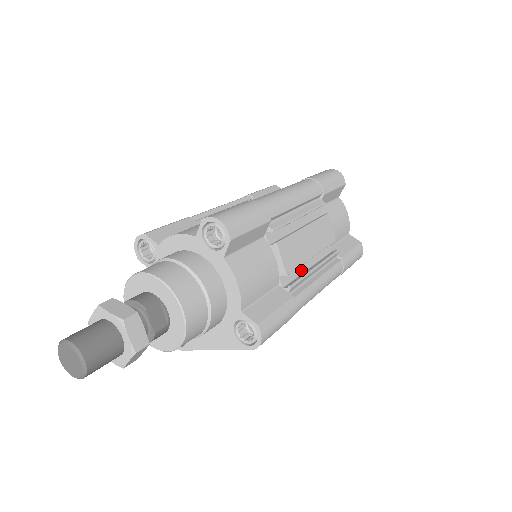
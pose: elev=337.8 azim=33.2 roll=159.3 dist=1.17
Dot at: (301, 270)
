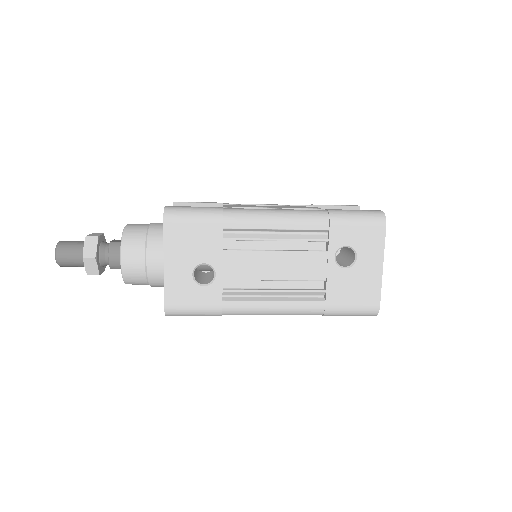
Dot at: occluded
